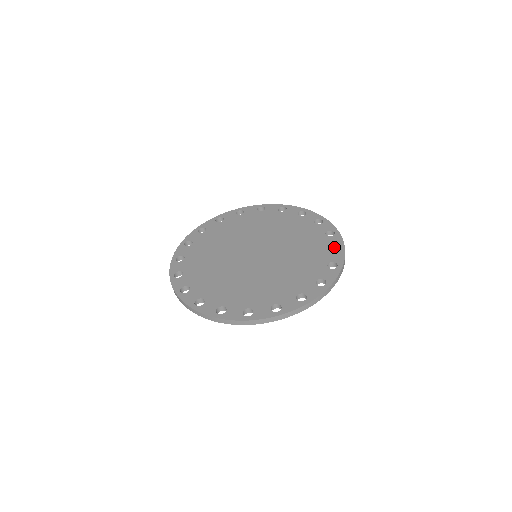
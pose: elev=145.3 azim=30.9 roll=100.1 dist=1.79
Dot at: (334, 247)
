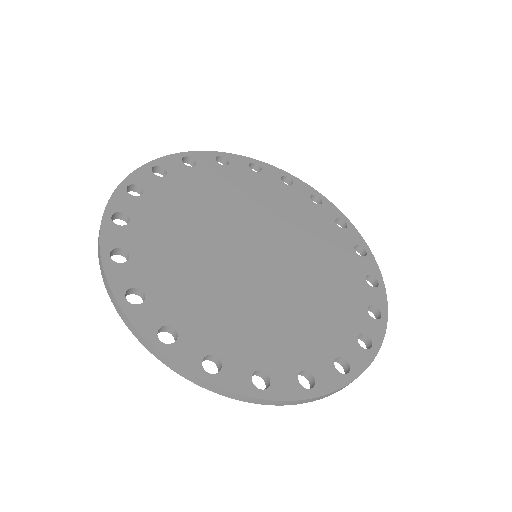
Dot at: (372, 307)
